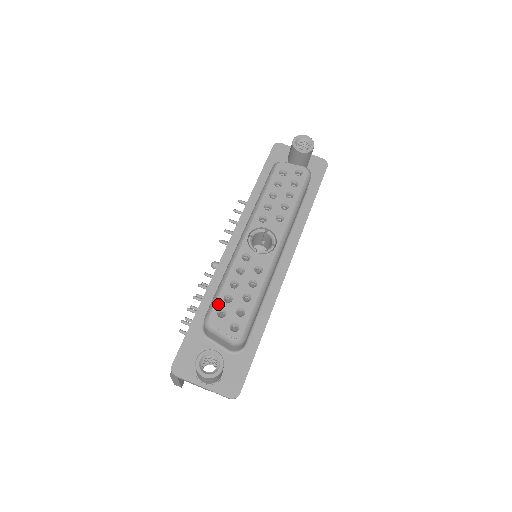
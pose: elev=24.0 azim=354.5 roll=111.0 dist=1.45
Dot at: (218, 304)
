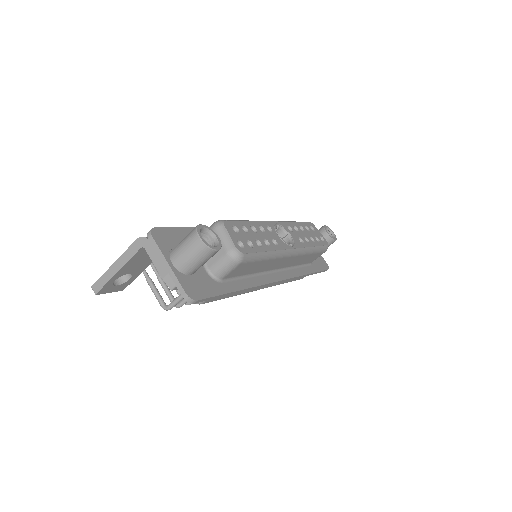
Dot at: (236, 223)
